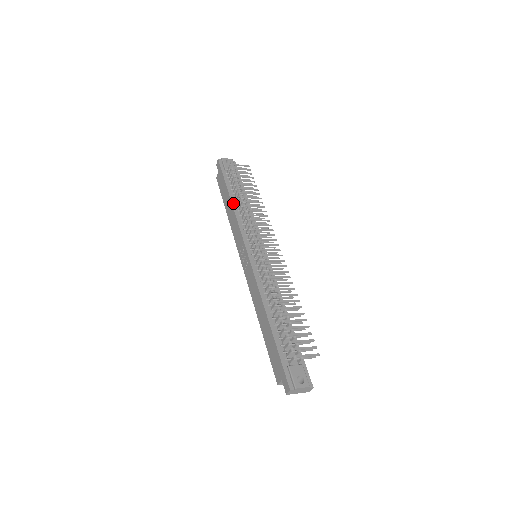
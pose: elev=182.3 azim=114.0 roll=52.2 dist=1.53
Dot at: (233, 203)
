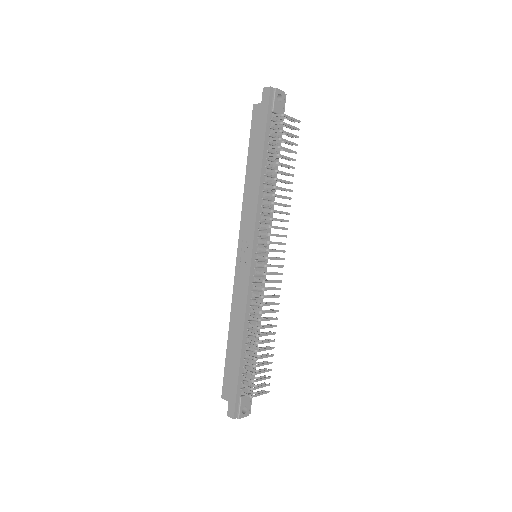
Dot at: (262, 176)
